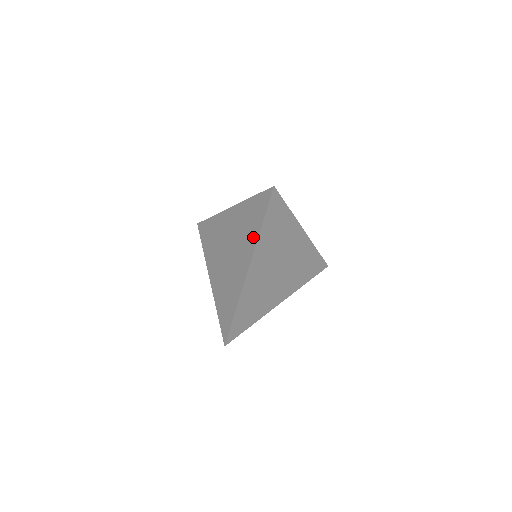
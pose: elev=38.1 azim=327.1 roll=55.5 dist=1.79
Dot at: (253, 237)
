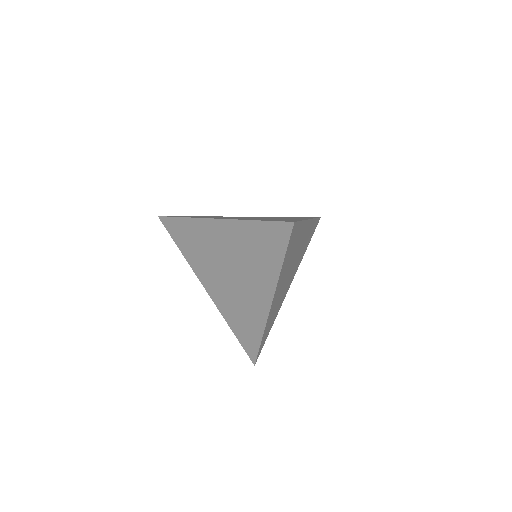
Dot at: (270, 271)
